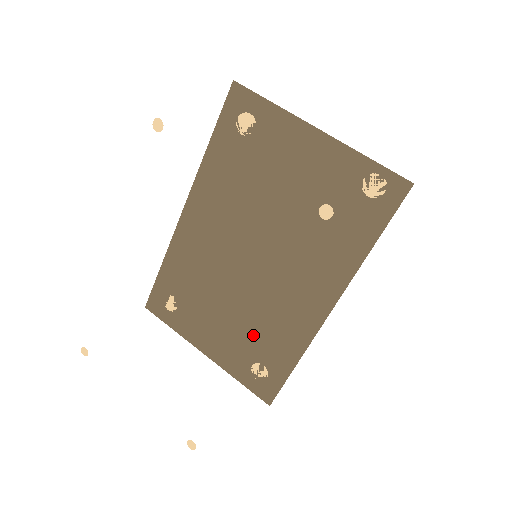
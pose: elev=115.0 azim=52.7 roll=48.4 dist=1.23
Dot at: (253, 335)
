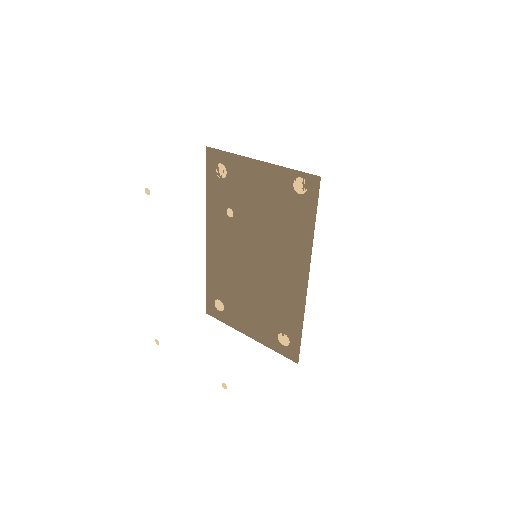
Dot at: (271, 313)
